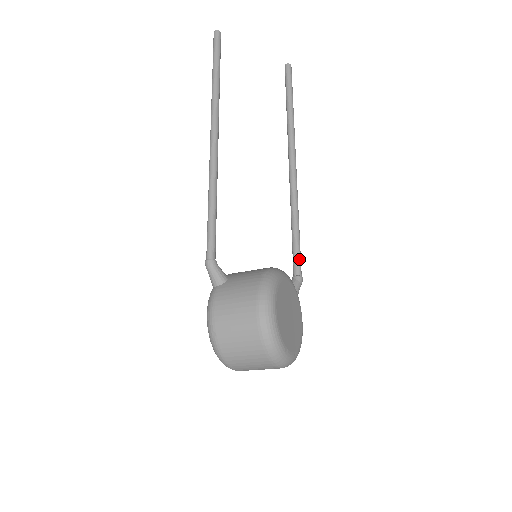
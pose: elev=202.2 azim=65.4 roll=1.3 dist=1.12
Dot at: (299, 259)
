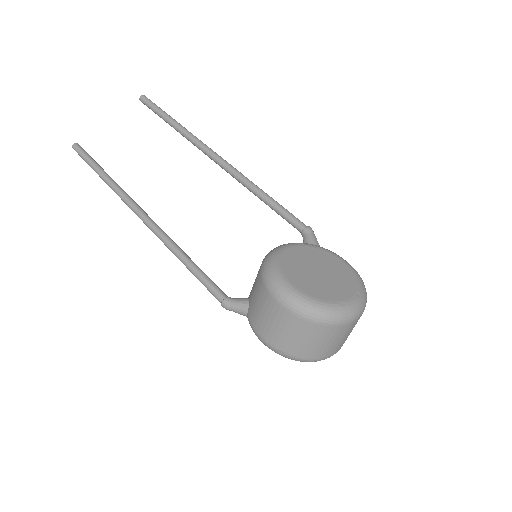
Dot at: (291, 217)
